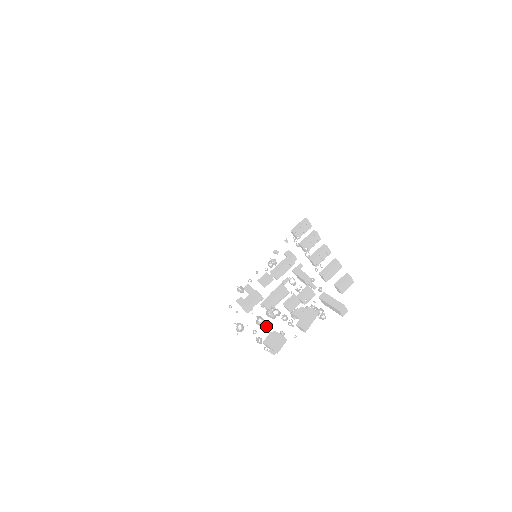
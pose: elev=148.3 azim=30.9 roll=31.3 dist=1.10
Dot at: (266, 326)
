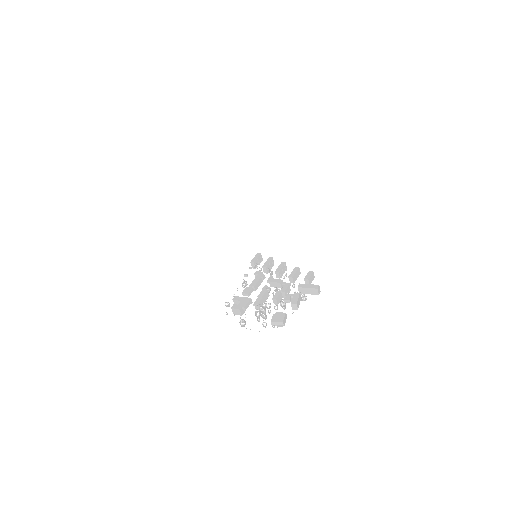
Dot at: occluded
